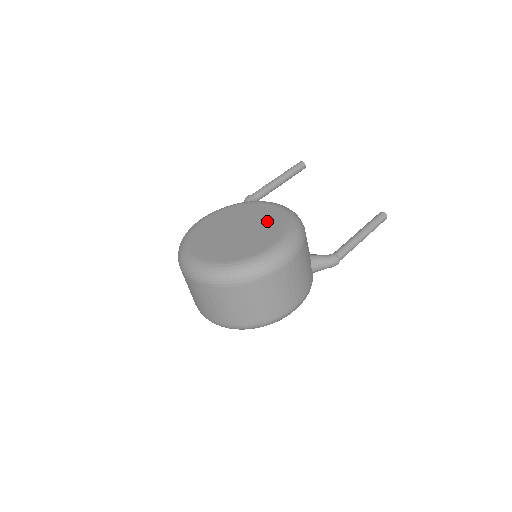
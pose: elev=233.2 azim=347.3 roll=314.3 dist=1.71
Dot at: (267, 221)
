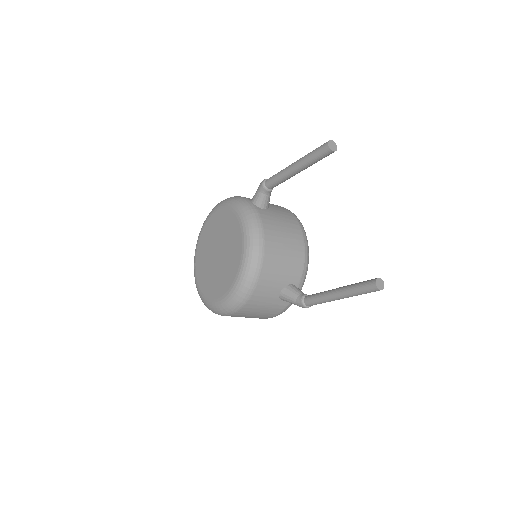
Dot at: (229, 263)
